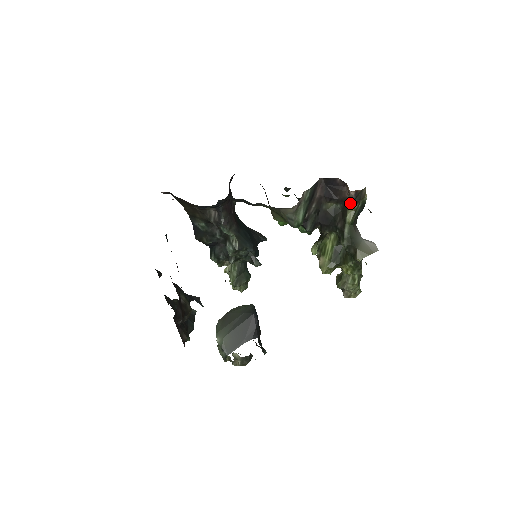
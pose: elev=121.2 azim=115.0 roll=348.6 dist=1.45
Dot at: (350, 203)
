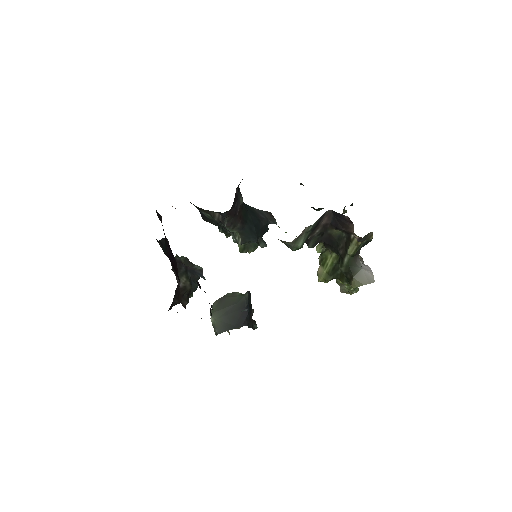
Dot at: (355, 238)
